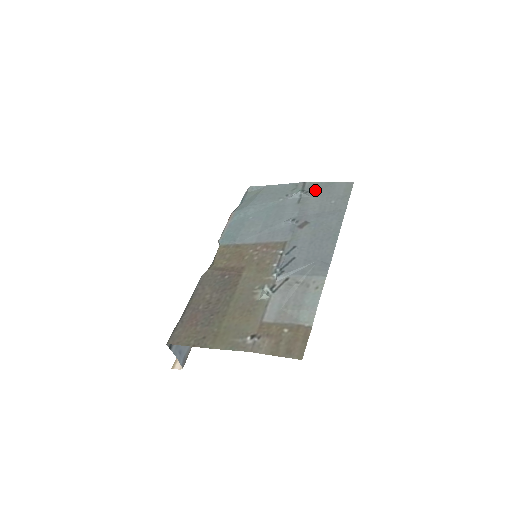
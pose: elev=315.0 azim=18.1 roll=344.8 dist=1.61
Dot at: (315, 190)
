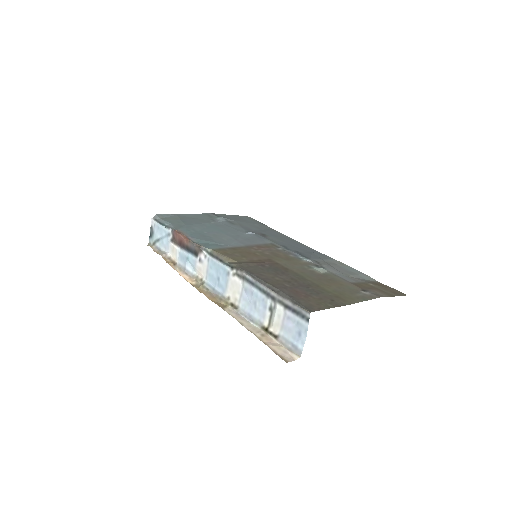
Dot at: (231, 218)
